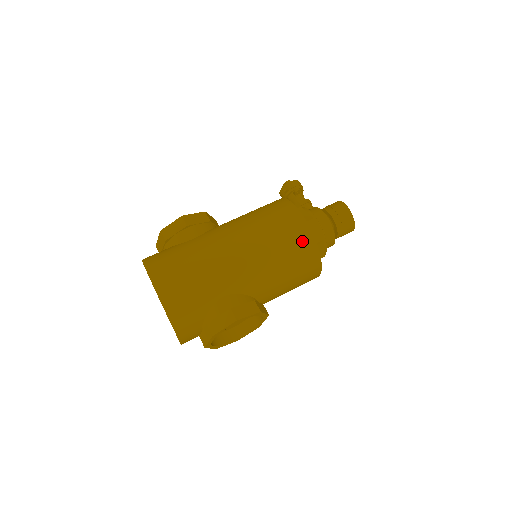
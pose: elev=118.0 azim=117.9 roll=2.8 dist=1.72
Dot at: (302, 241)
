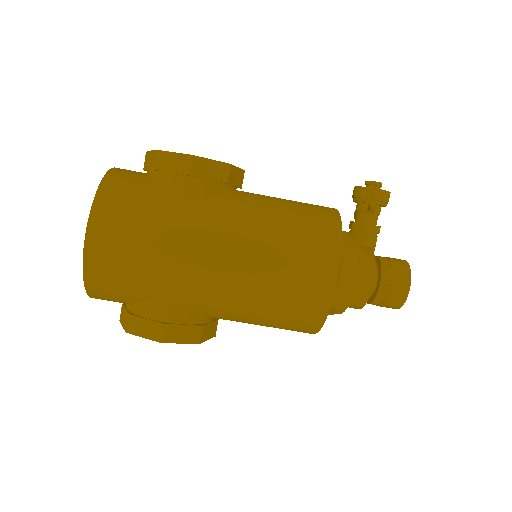
Dot at: (310, 308)
